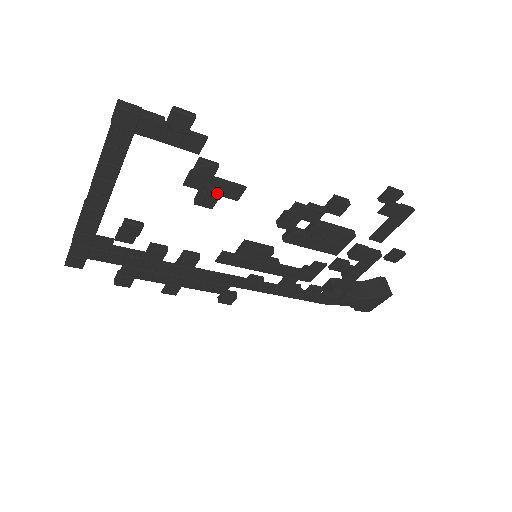
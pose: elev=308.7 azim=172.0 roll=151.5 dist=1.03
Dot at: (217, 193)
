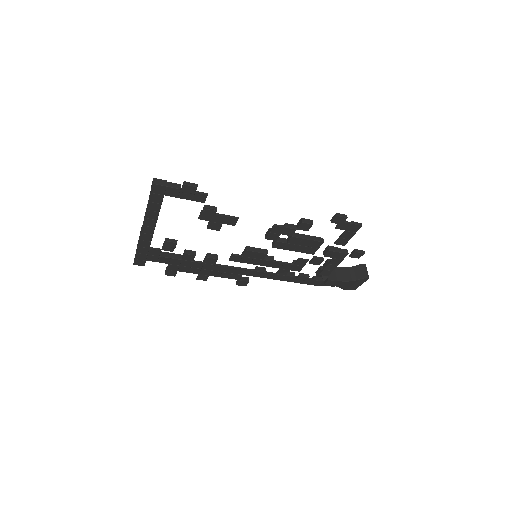
Dot at: (220, 222)
